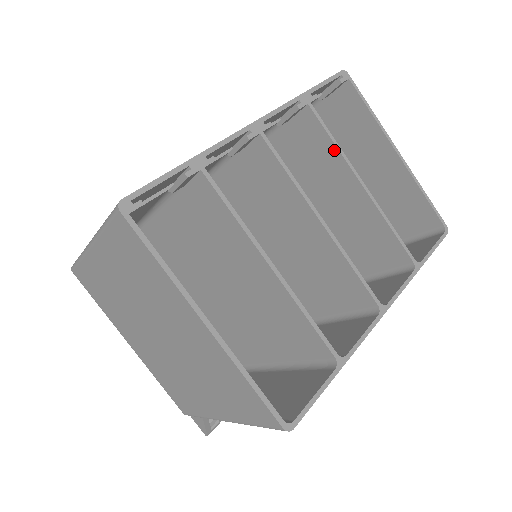
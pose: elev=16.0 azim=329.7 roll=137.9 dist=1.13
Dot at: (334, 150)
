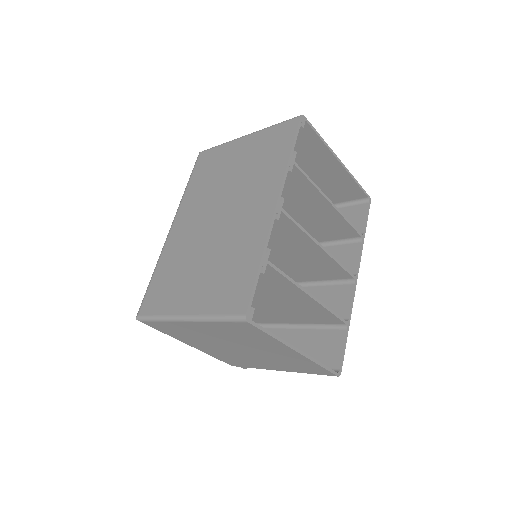
Dot at: (312, 187)
